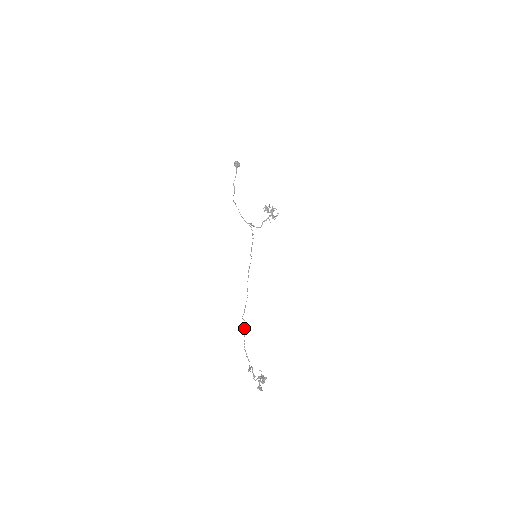
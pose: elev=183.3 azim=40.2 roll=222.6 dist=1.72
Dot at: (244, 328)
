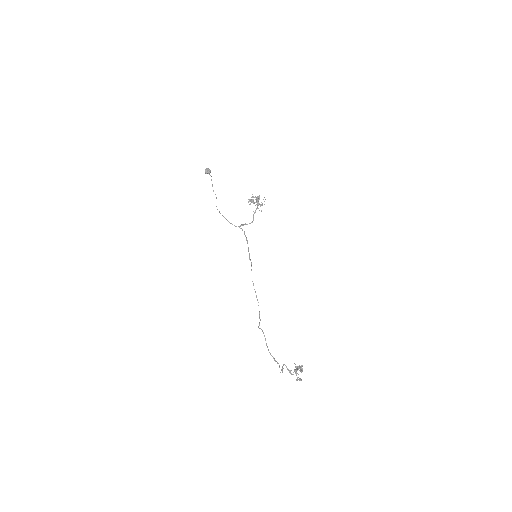
Dot at: (264, 336)
